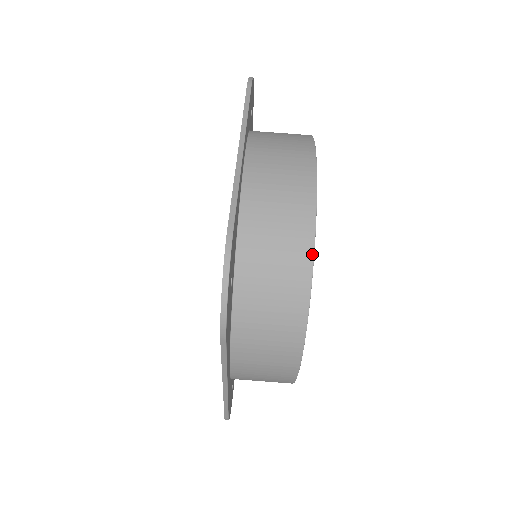
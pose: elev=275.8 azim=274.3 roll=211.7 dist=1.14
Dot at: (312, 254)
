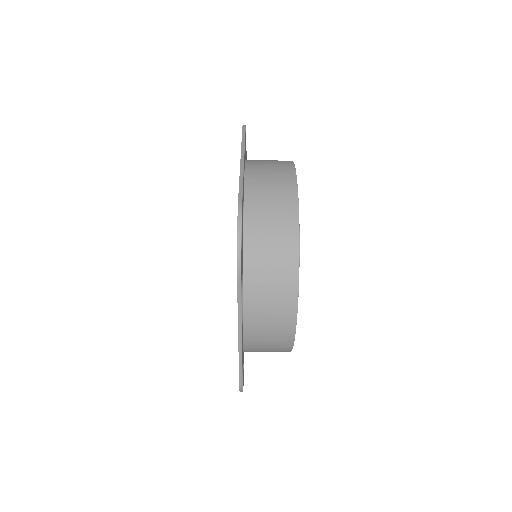
Dot at: occluded
